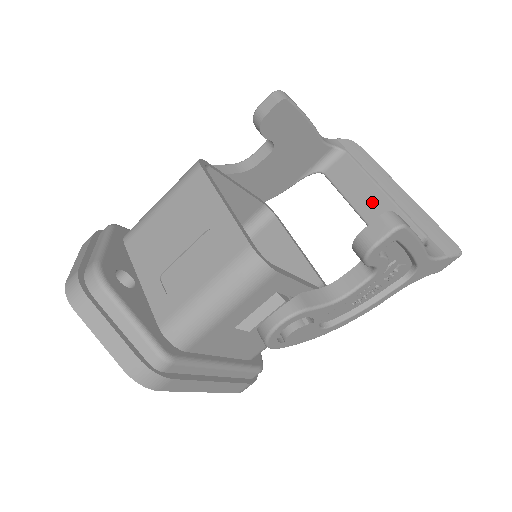
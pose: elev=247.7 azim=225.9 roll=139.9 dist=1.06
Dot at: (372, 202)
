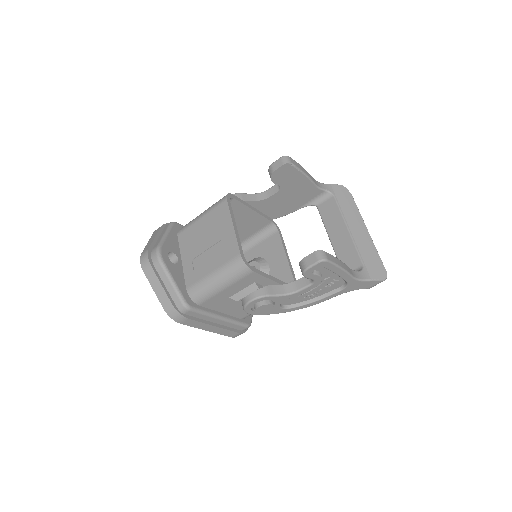
Dot at: (339, 234)
